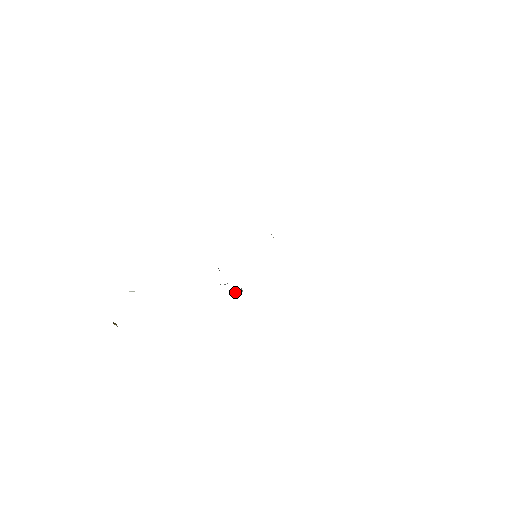
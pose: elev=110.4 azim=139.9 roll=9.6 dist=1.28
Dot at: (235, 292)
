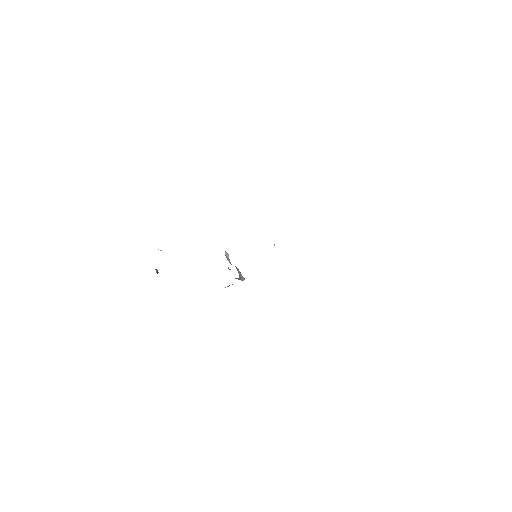
Dot at: (236, 278)
